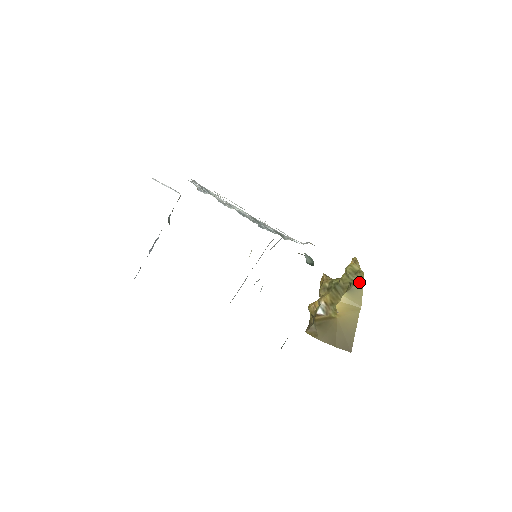
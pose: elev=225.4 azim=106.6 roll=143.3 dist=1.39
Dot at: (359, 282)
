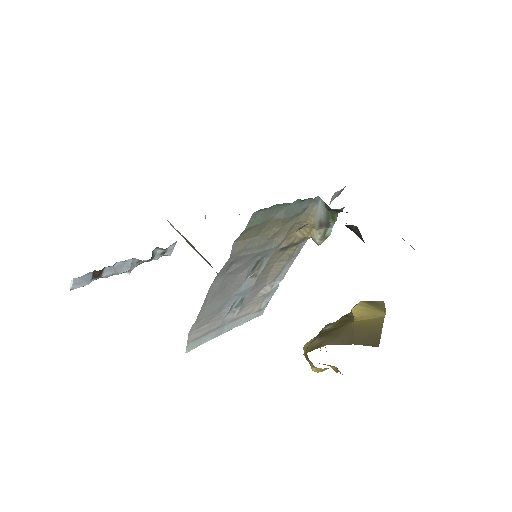
Dot at: (379, 301)
